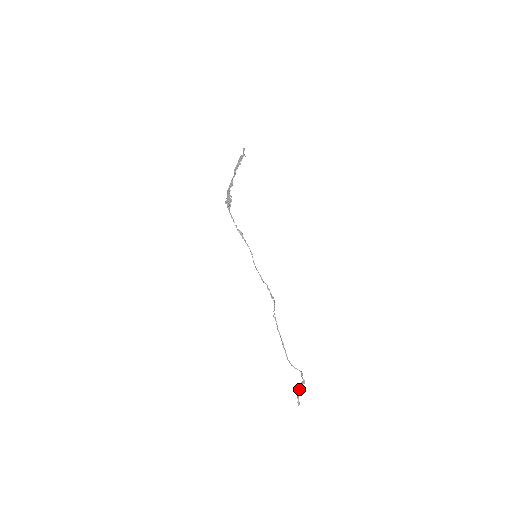
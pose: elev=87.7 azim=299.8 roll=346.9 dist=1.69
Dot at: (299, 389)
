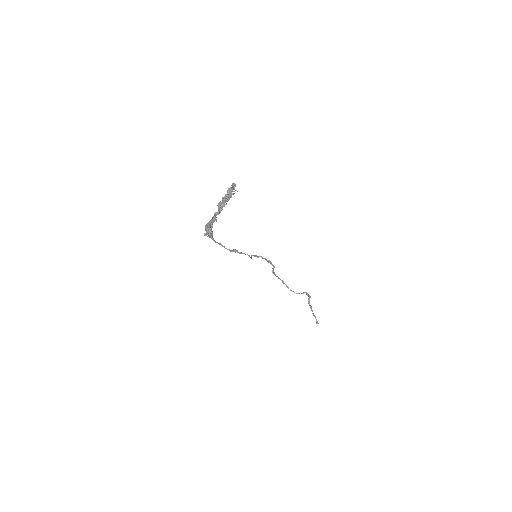
Dot at: (311, 309)
